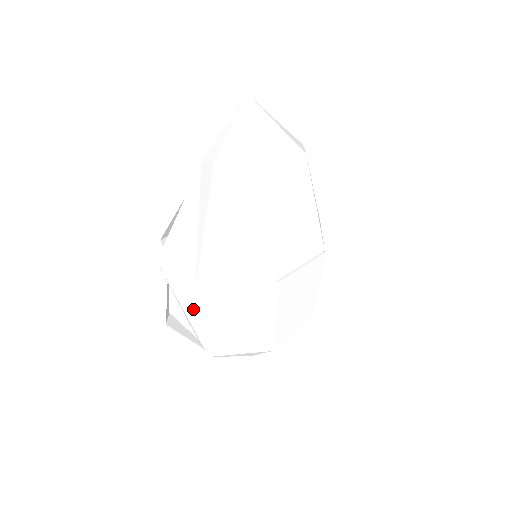
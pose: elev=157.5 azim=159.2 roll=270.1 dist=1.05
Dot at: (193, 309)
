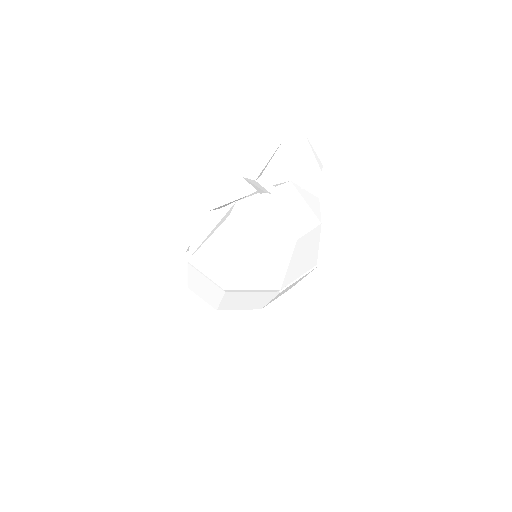
Dot at: occluded
